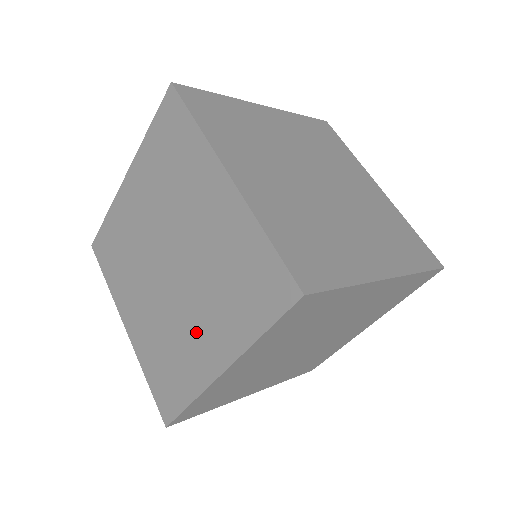
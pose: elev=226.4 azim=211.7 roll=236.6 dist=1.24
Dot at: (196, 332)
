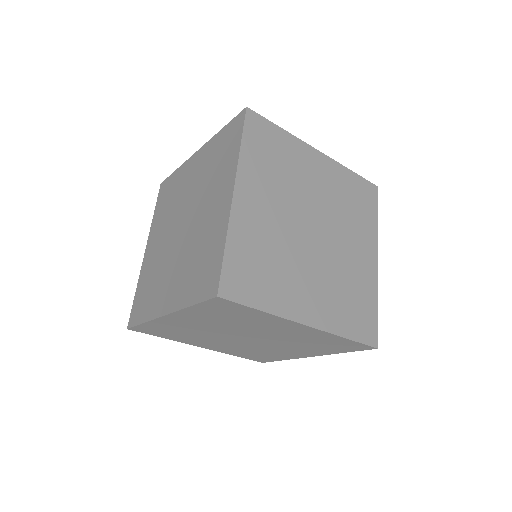
Dot at: (285, 351)
